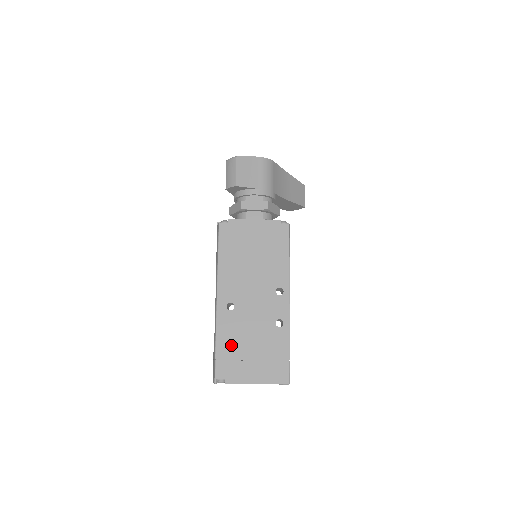
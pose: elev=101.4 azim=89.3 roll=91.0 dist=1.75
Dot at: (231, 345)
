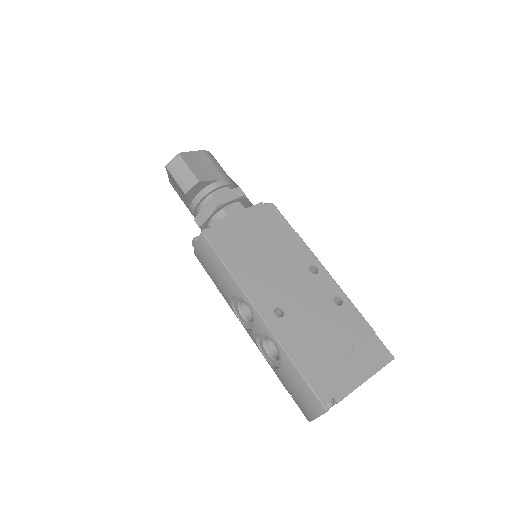
Dot at: (311, 354)
